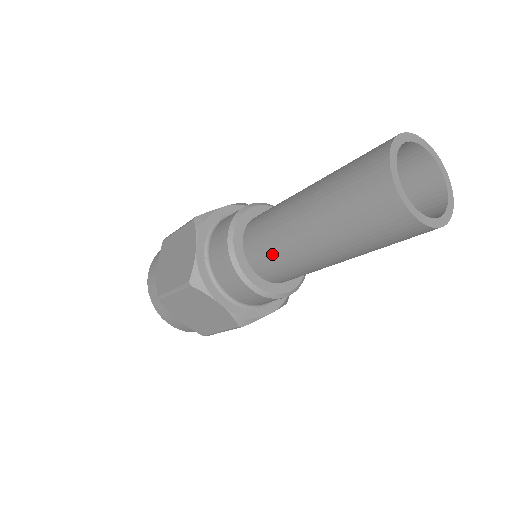
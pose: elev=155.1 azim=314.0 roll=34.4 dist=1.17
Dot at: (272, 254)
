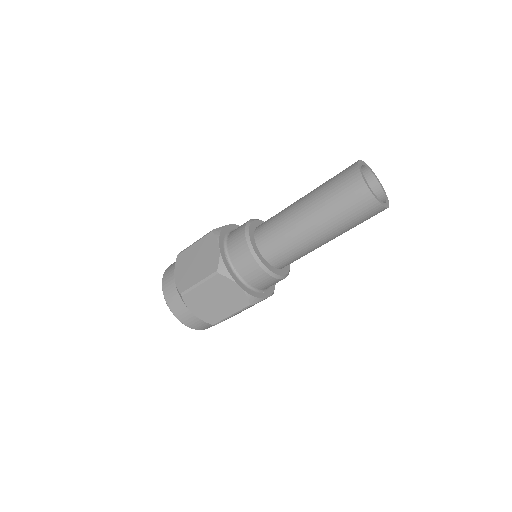
Dot at: (281, 242)
